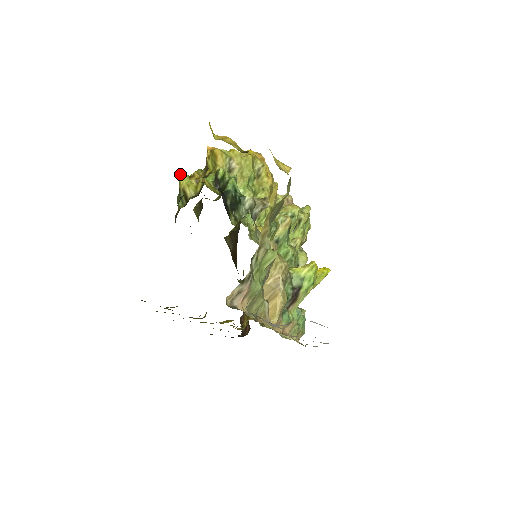
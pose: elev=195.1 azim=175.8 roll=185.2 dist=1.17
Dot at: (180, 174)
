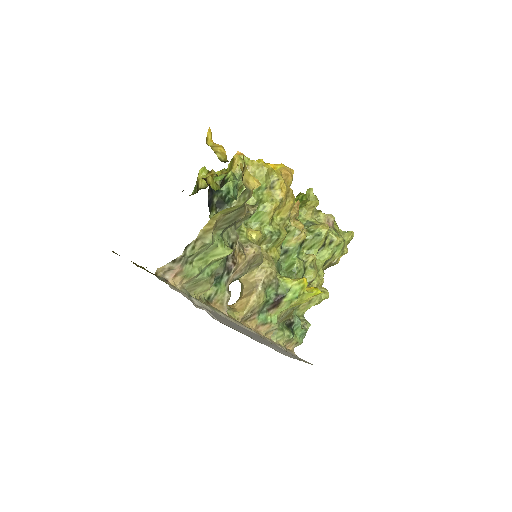
Dot at: (201, 168)
